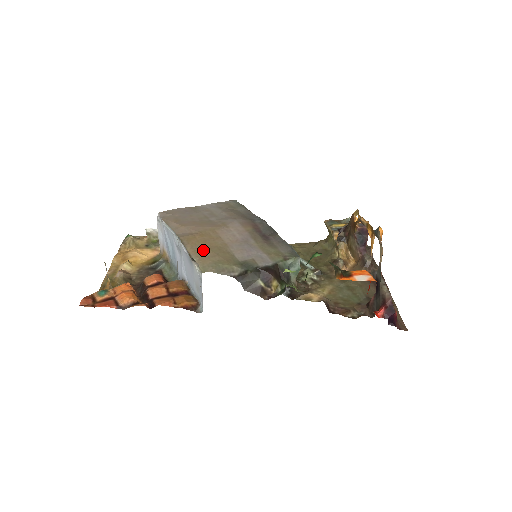
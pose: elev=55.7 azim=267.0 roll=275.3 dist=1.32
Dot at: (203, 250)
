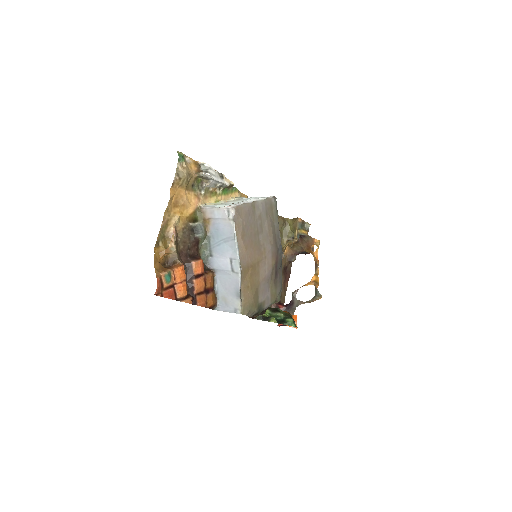
Dot at: (248, 289)
